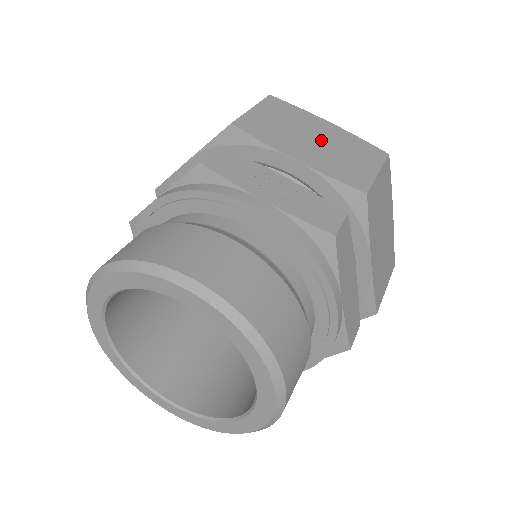
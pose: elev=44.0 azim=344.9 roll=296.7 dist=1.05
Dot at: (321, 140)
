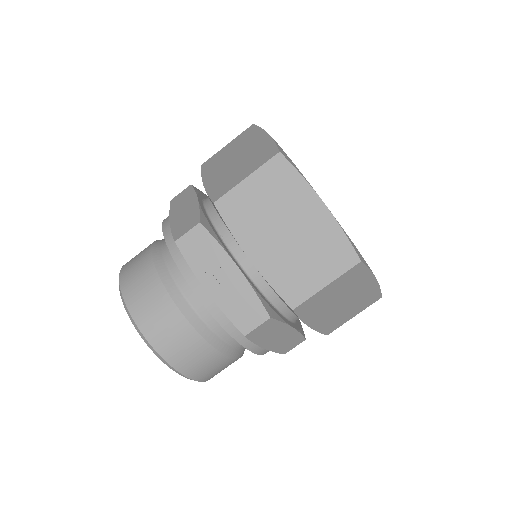
Dot at: (294, 233)
